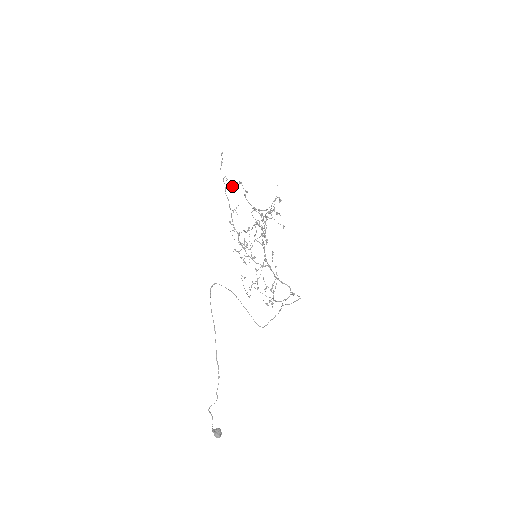
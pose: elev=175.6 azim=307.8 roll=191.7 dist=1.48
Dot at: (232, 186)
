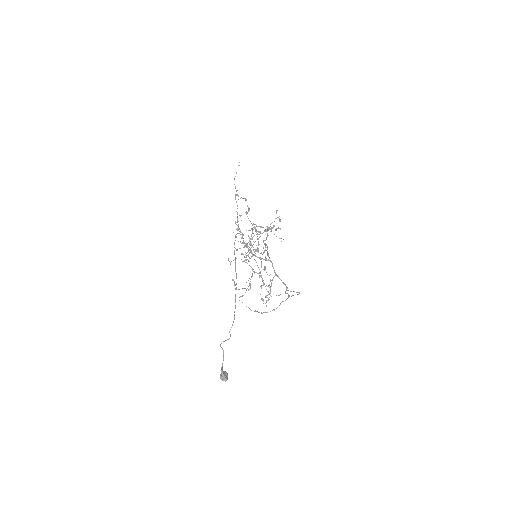
Dot at: (240, 198)
